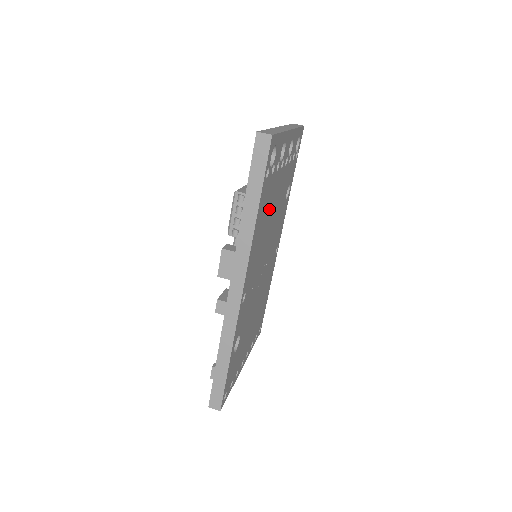
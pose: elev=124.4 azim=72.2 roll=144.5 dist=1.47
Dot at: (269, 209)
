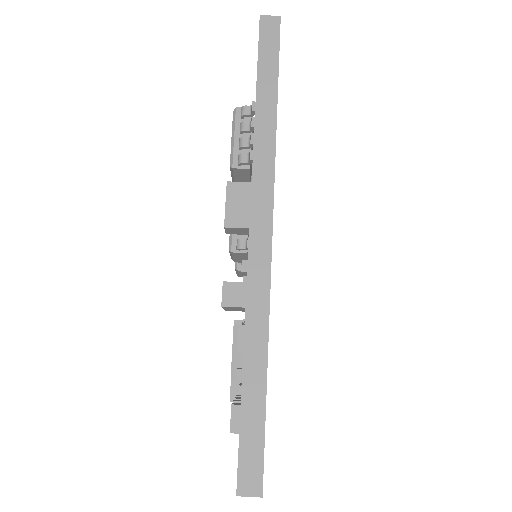
Dot at: occluded
